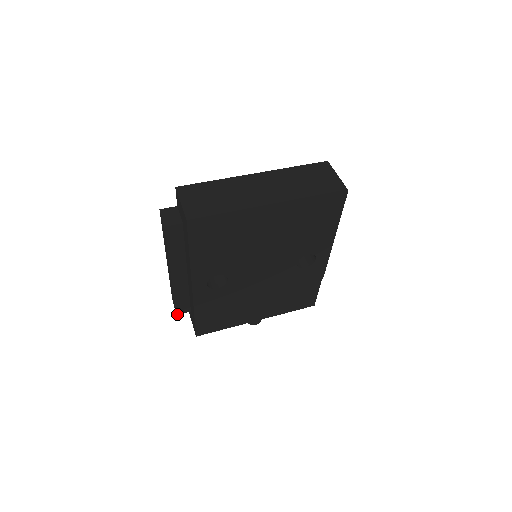
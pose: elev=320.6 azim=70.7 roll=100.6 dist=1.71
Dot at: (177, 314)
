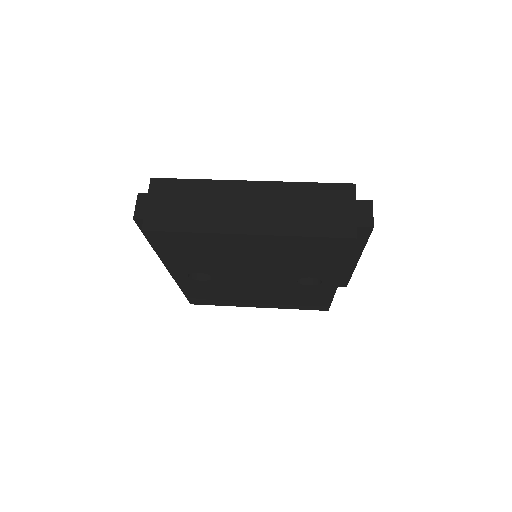
Dot at: occluded
